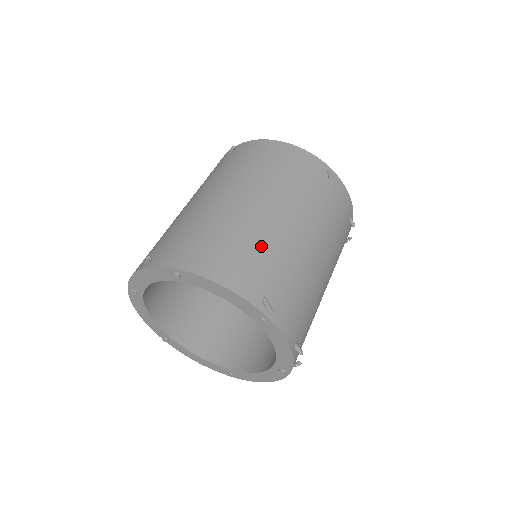
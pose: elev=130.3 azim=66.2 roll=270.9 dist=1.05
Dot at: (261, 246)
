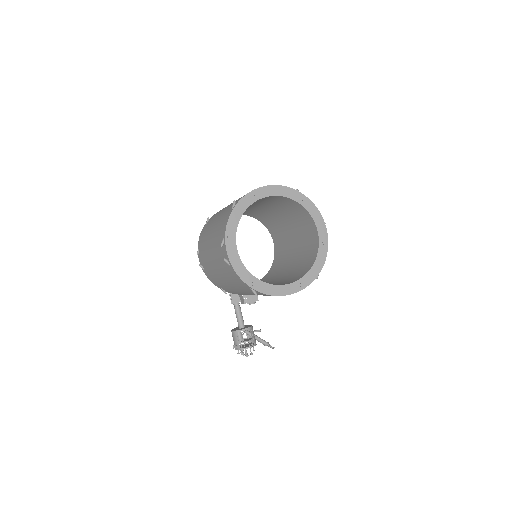
Dot at: occluded
